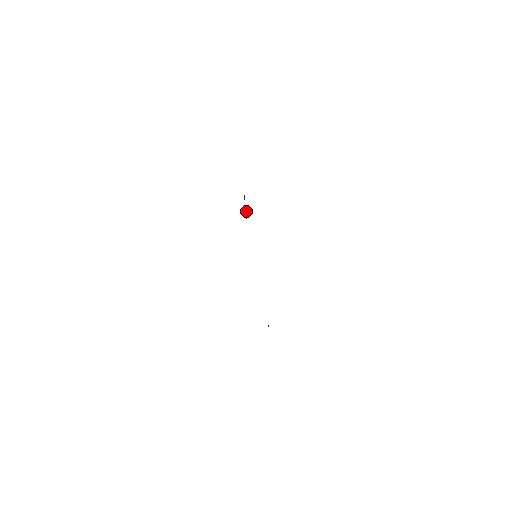
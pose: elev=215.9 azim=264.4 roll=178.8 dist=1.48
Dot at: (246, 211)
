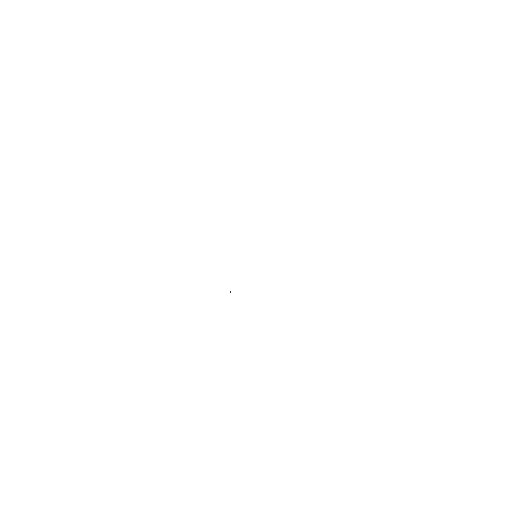
Dot at: occluded
